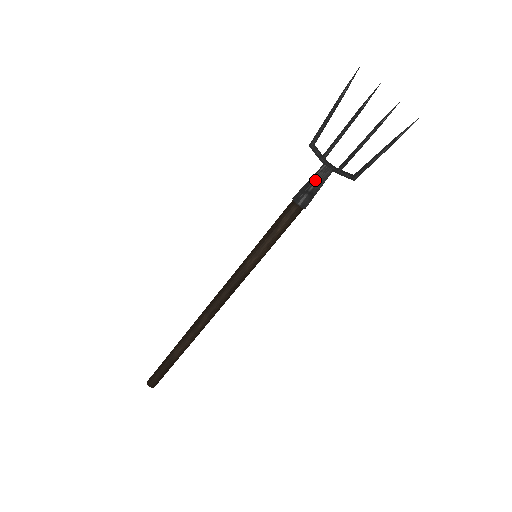
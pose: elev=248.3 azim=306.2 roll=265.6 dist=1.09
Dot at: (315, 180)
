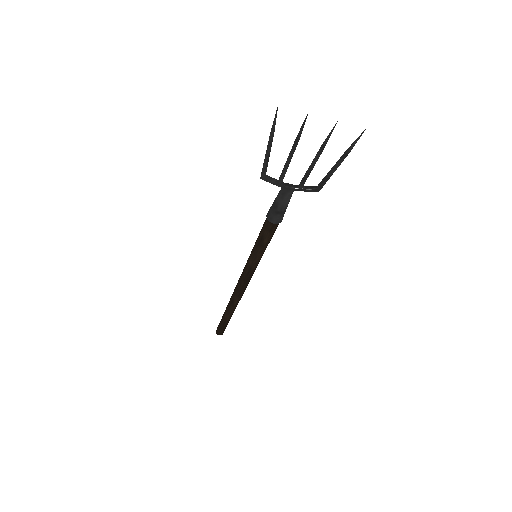
Dot at: (279, 202)
